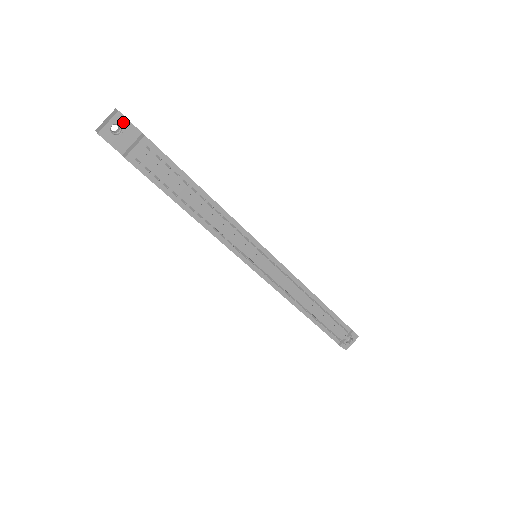
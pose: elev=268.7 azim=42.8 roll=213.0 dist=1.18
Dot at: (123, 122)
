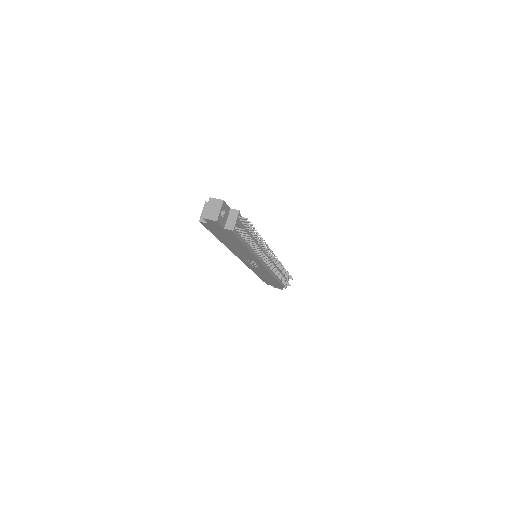
Dot at: (225, 206)
